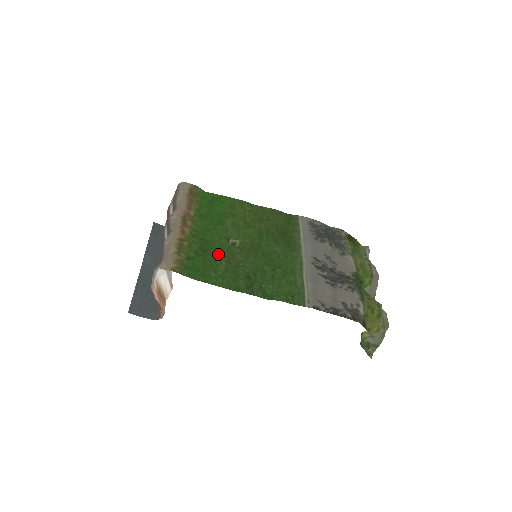
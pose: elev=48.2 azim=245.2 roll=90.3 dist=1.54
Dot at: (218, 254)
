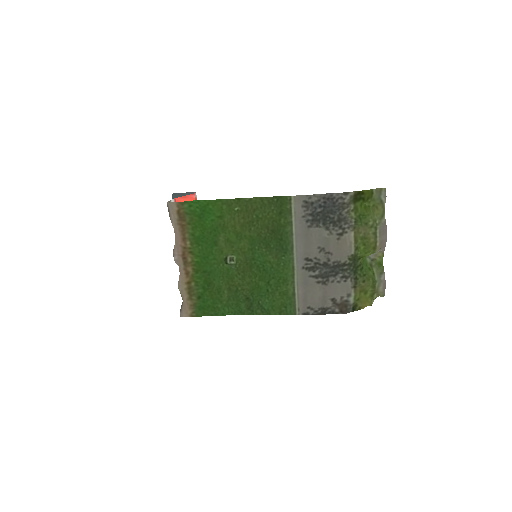
Dot at: (220, 284)
